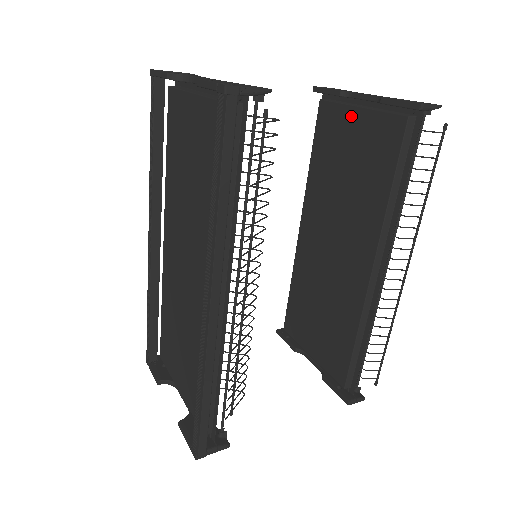
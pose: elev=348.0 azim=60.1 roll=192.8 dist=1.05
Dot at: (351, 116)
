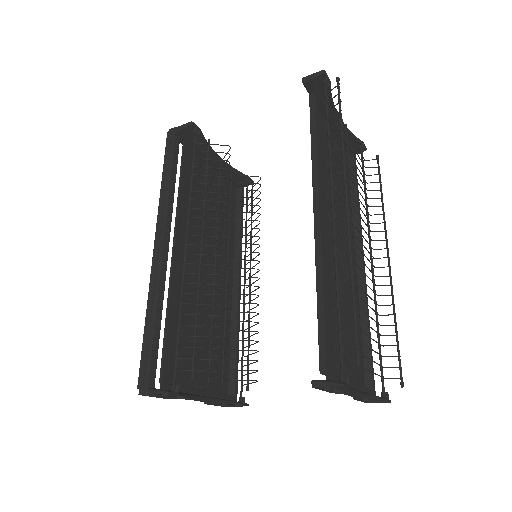
Dot at: (333, 139)
